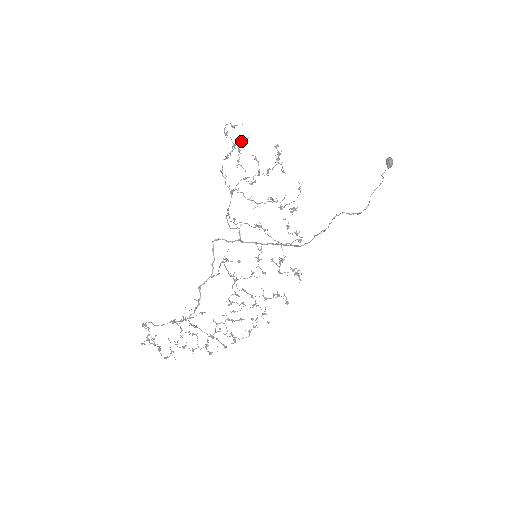
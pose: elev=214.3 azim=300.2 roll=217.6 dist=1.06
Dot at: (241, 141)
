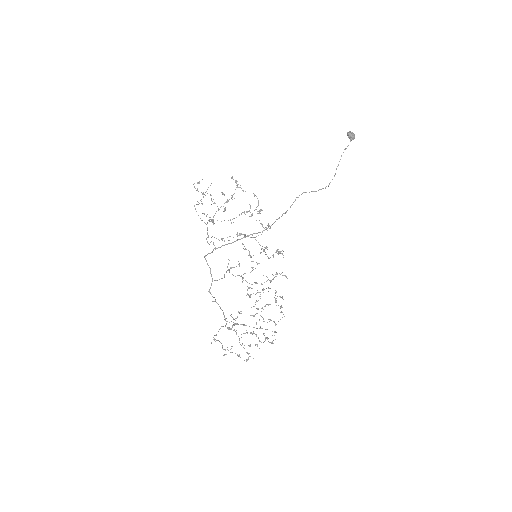
Dot at: occluded
